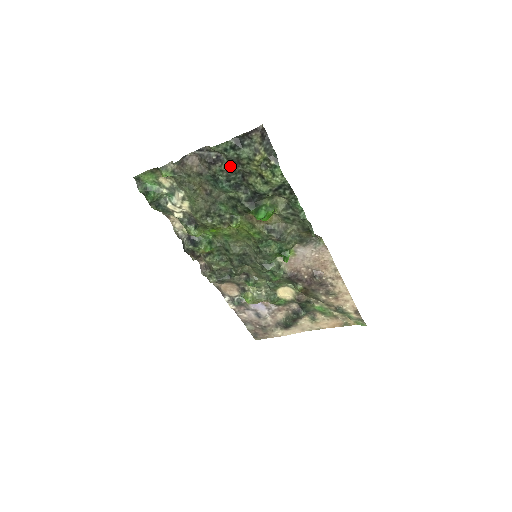
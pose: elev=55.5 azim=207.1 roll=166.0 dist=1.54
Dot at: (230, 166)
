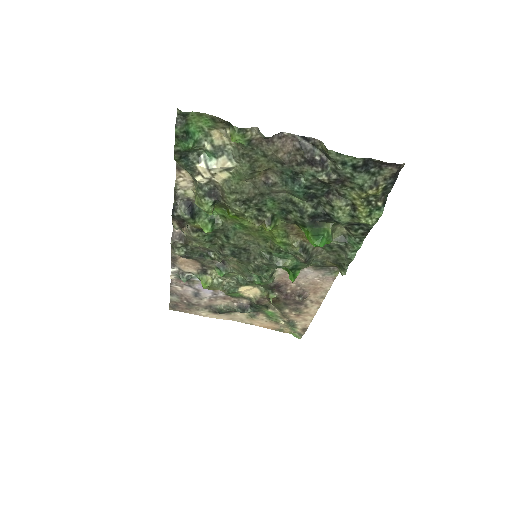
Dot at: (330, 179)
